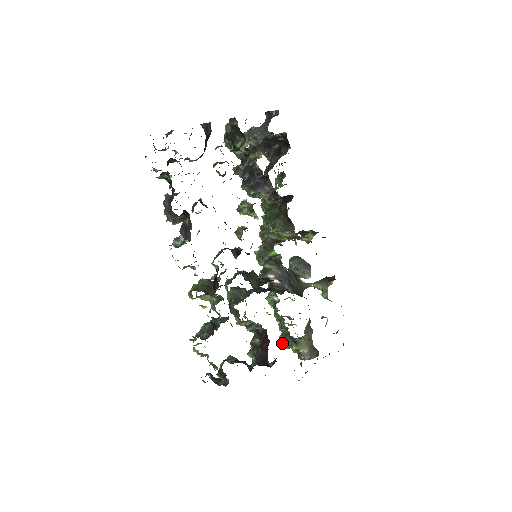
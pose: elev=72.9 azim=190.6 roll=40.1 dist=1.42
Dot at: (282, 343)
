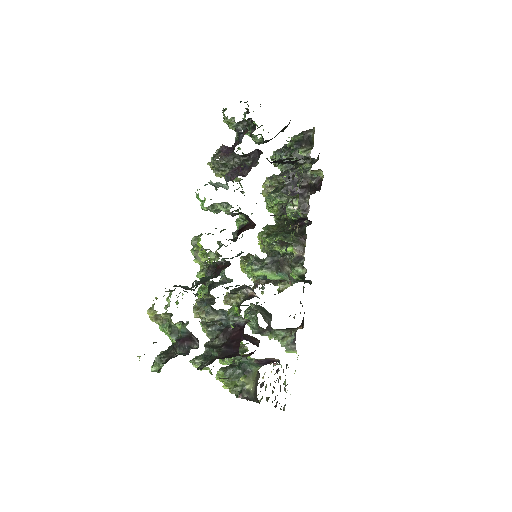
Dot at: (225, 374)
